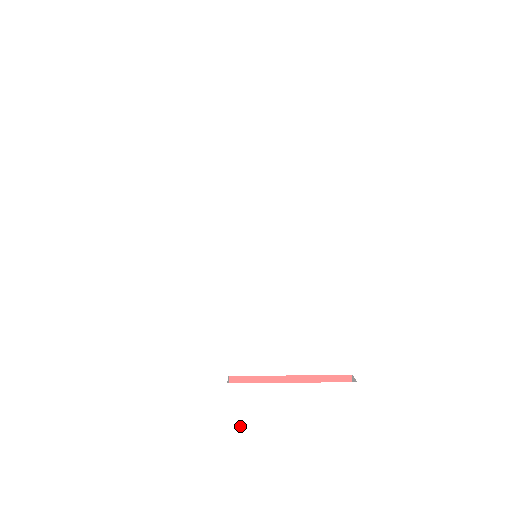
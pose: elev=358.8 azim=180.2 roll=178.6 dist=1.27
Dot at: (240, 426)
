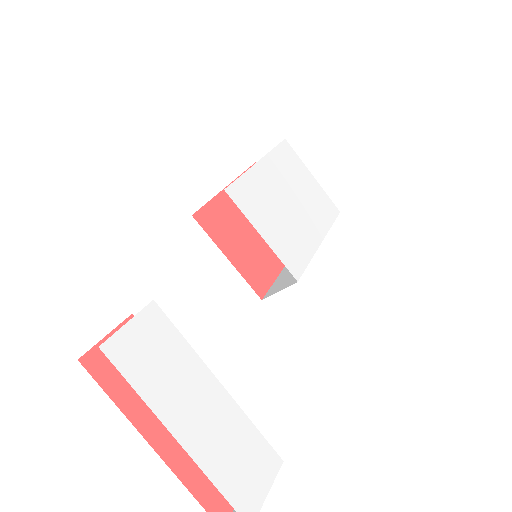
Dot at: (118, 363)
